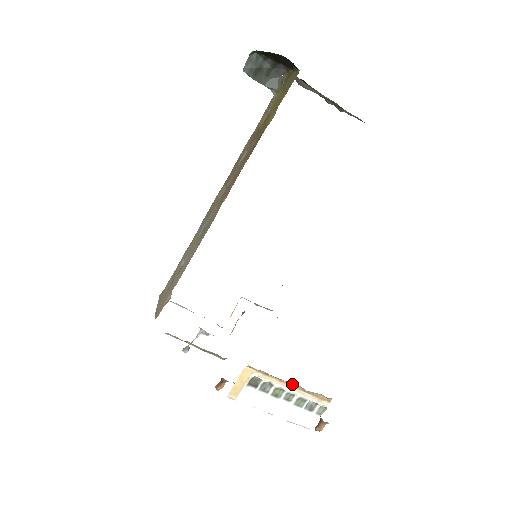
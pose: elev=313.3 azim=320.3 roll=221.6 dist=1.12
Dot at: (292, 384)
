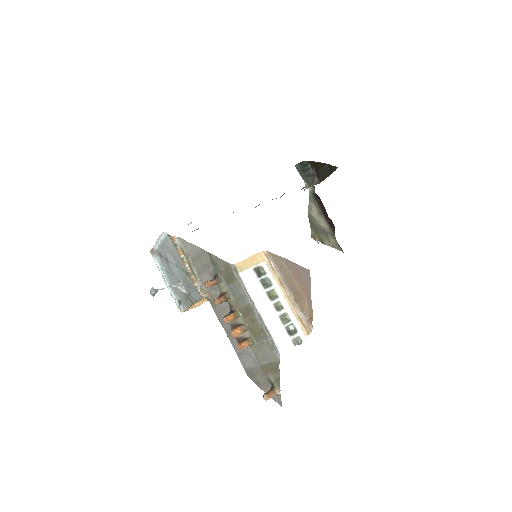
Dot at: (288, 293)
